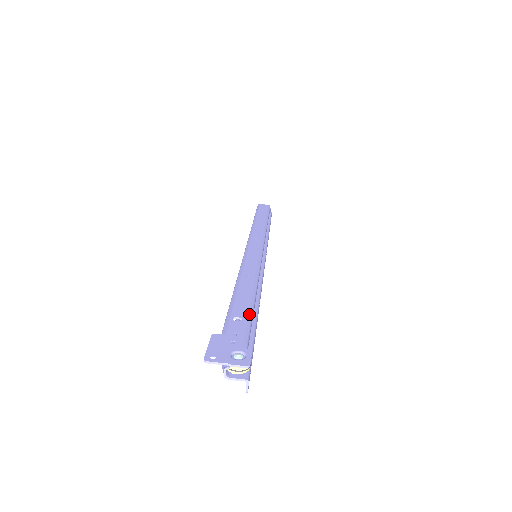
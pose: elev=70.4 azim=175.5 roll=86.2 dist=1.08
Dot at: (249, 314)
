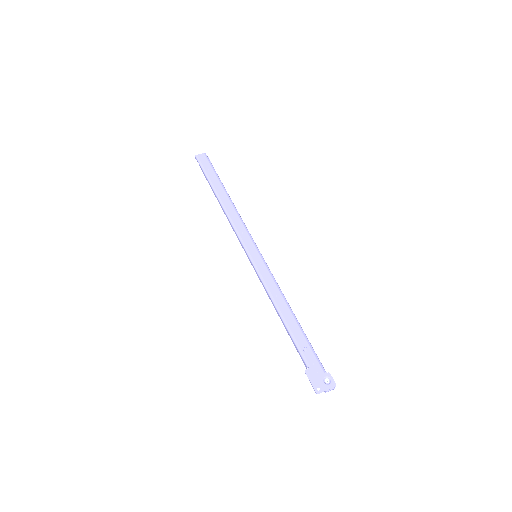
Dot at: (307, 340)
